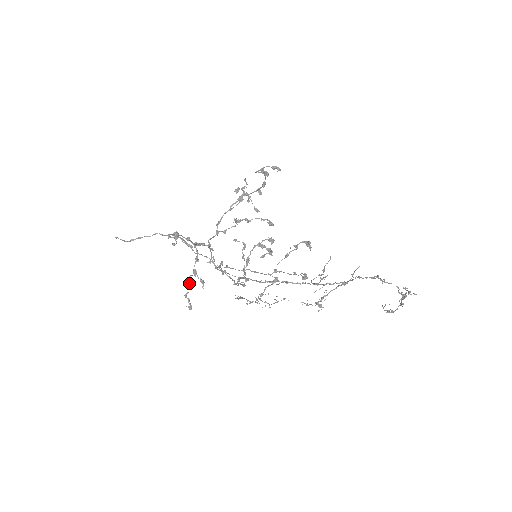
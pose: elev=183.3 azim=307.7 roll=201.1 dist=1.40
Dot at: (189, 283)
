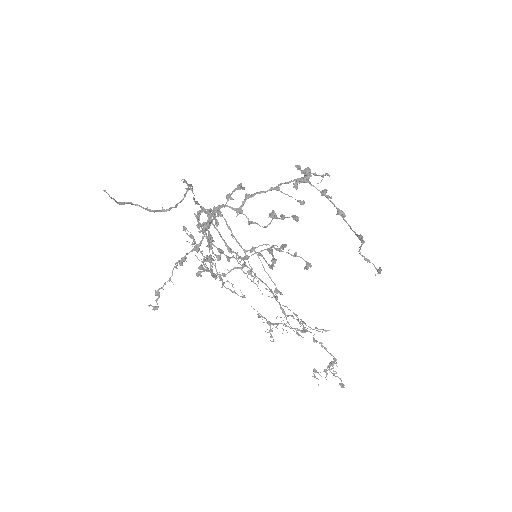
Dot at: (170, 278)
